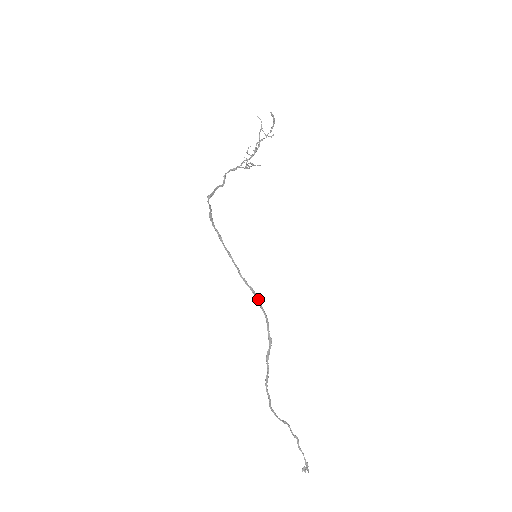
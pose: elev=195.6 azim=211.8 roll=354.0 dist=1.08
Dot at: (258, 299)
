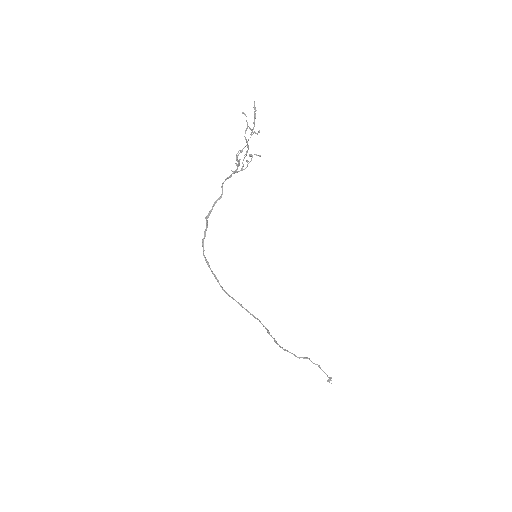
Dot at: (244, 308)
